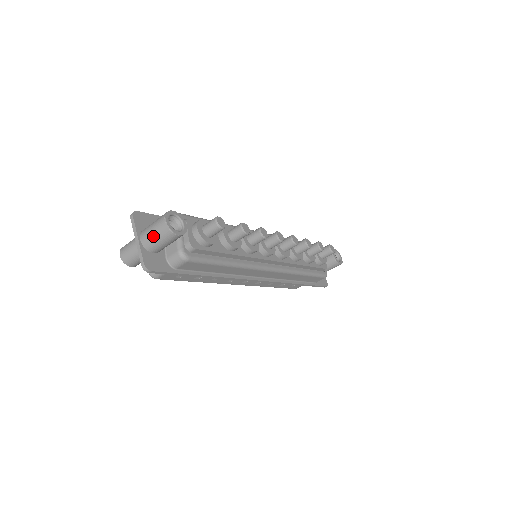
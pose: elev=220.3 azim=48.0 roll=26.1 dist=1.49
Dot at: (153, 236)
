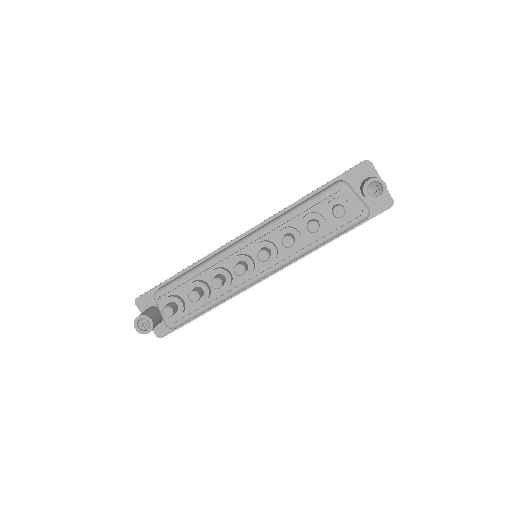
Dot at: occluded
